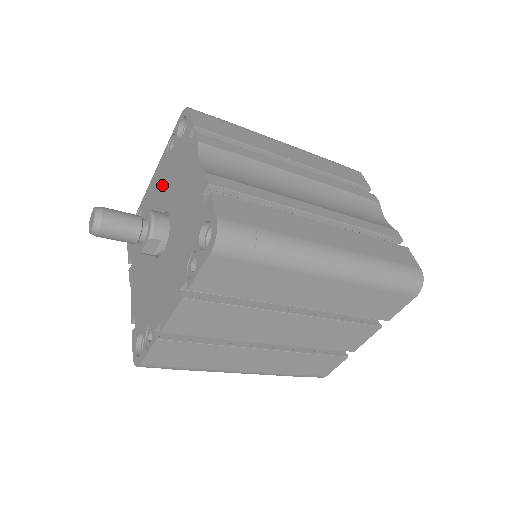
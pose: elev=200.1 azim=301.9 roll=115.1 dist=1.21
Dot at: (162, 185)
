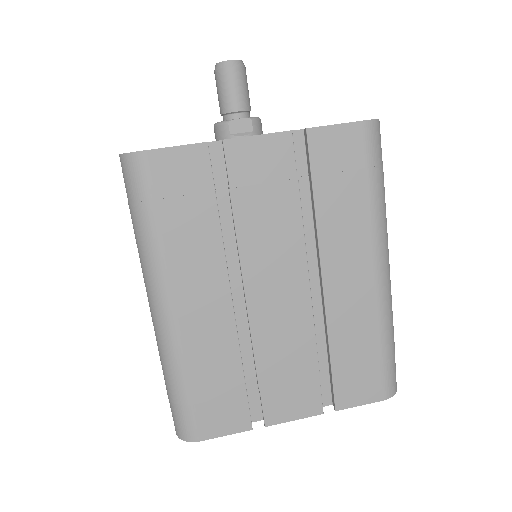
Dot at: occluded
